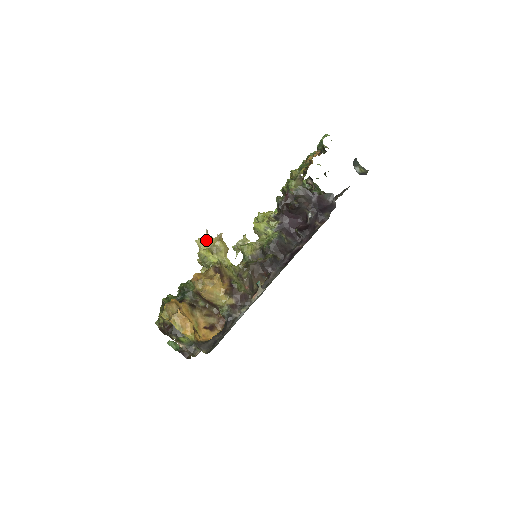
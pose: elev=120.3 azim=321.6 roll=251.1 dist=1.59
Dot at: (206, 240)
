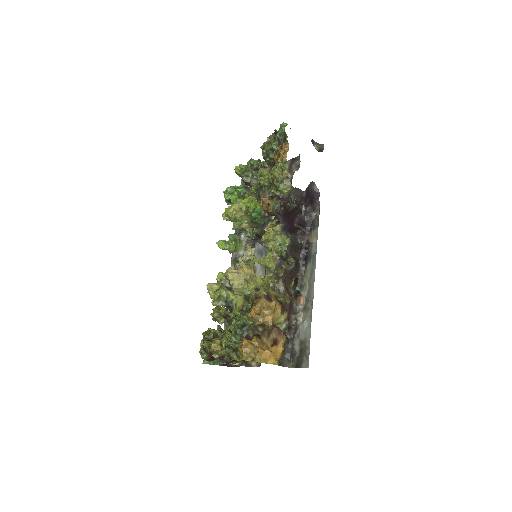
Dot at: (239, 273)
